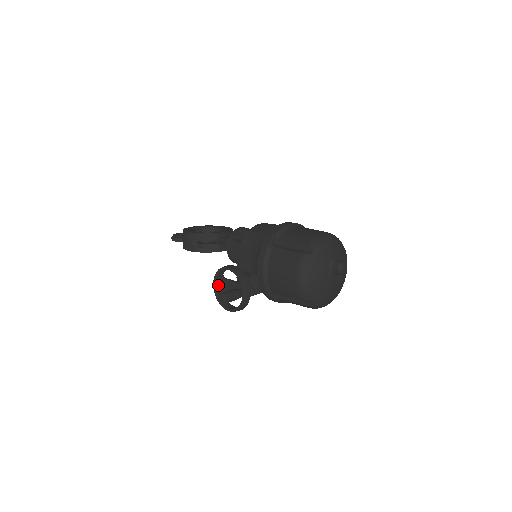
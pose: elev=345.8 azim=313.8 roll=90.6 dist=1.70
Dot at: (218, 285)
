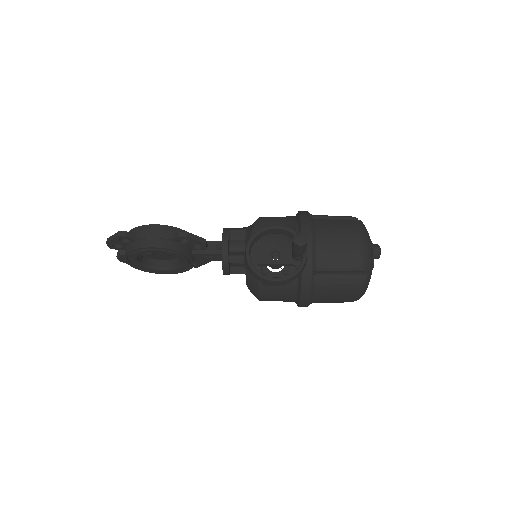
Dot at: (249, 255)
